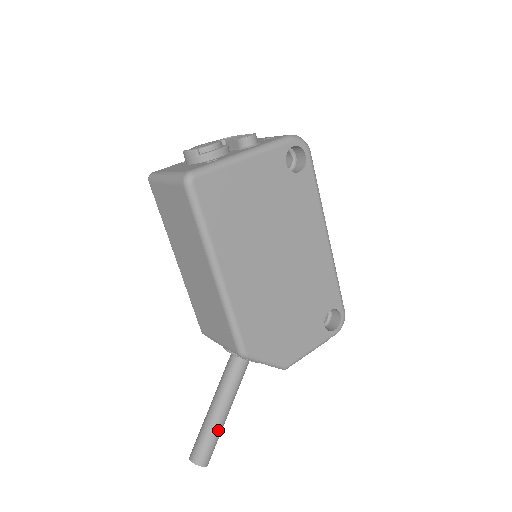
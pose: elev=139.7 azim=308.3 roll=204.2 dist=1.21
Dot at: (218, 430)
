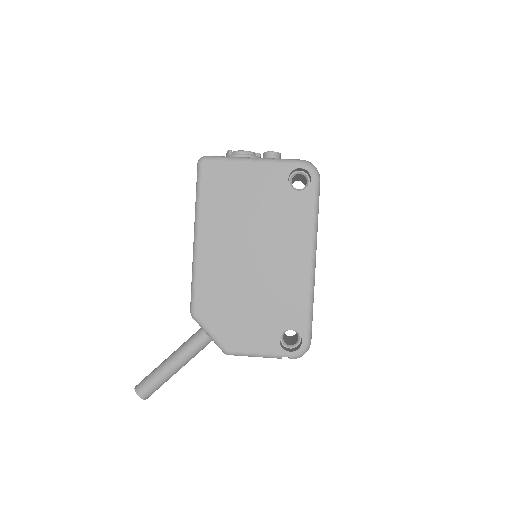
Dot at: (162, 375)
